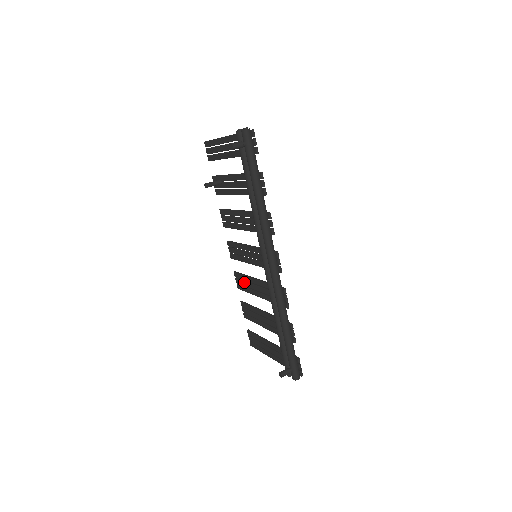
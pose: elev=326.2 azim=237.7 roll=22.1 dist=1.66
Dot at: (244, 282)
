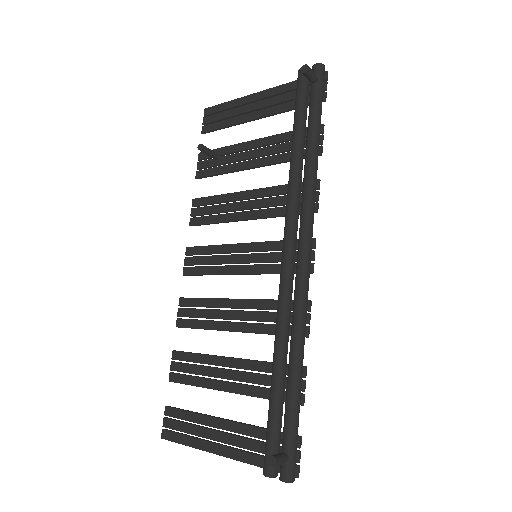
Dot at: (201, 310)
